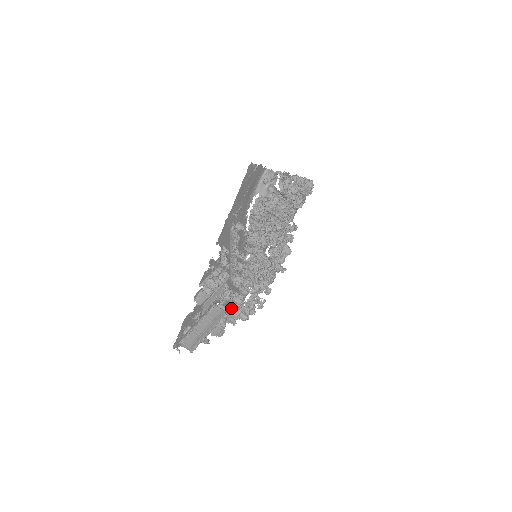
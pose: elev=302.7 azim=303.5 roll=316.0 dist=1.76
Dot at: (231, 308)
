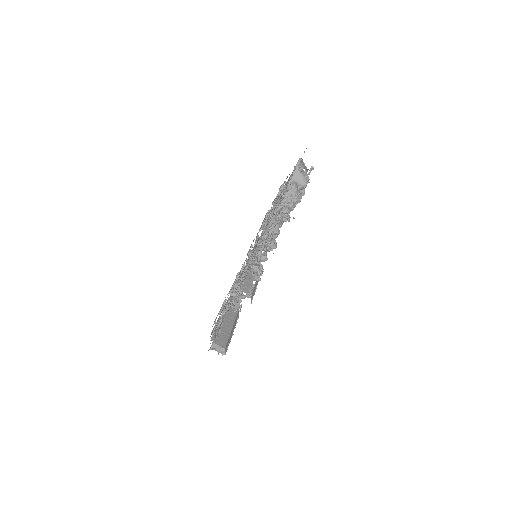
Dot at: occluded
